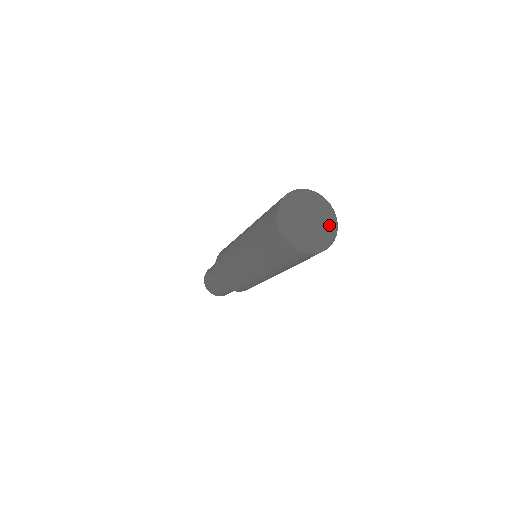
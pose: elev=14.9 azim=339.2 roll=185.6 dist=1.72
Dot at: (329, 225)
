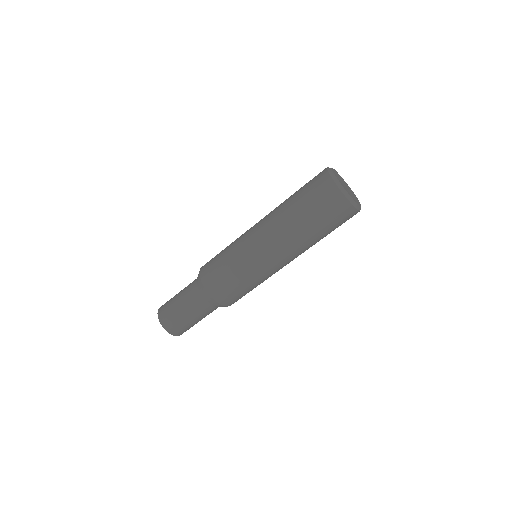
Dot at: (356, 198)
